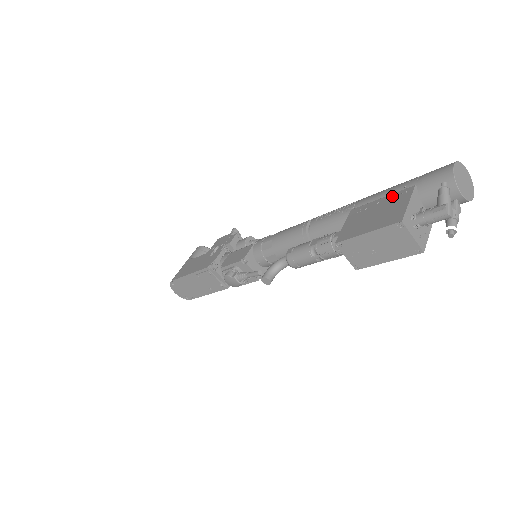
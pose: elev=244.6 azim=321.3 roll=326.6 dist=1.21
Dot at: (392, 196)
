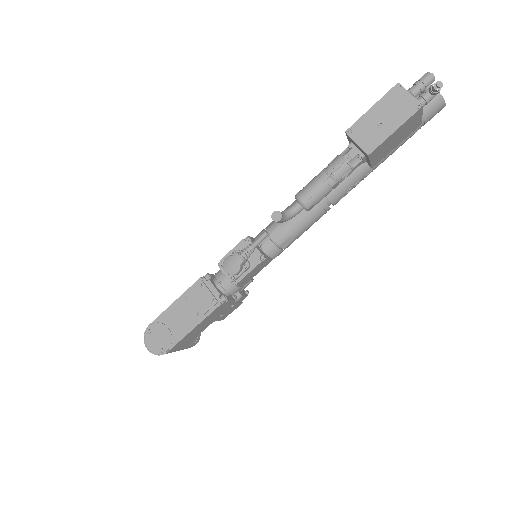
Dot at: occluded
